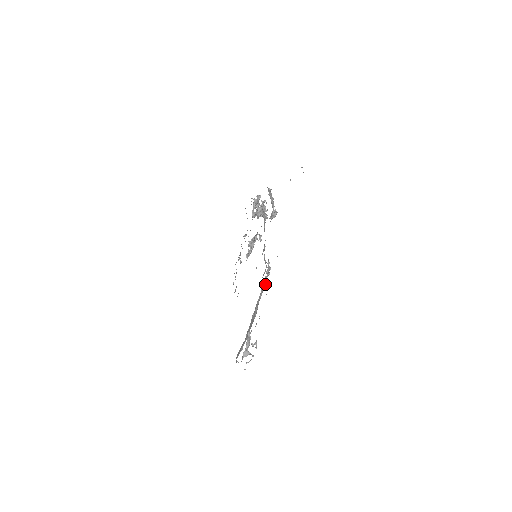
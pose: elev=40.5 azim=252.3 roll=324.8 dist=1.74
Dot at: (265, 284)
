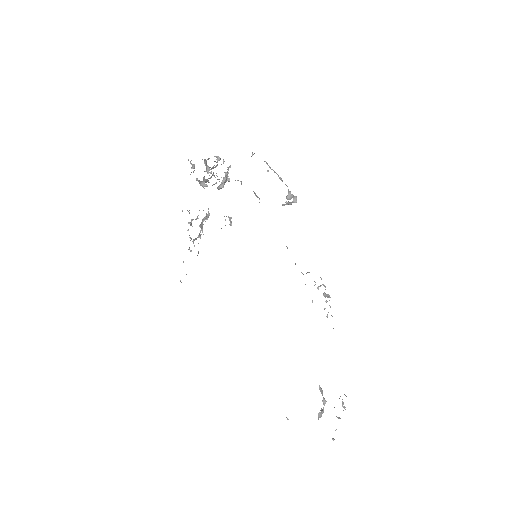
Dot at: occluded
